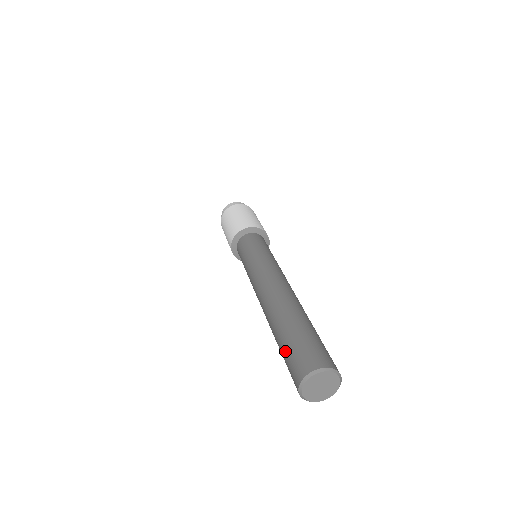
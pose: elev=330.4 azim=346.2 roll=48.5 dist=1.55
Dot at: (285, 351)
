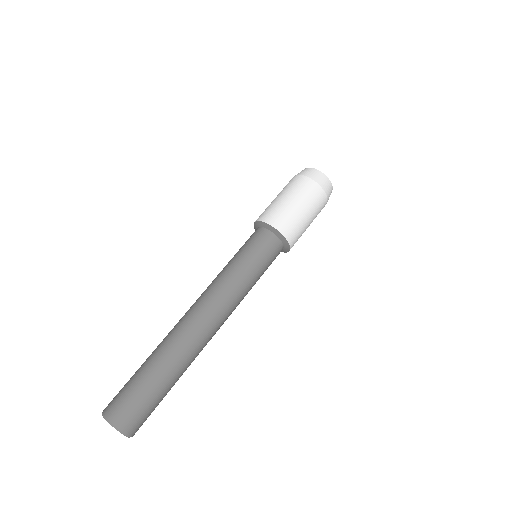
Dot at: (131, 378)
